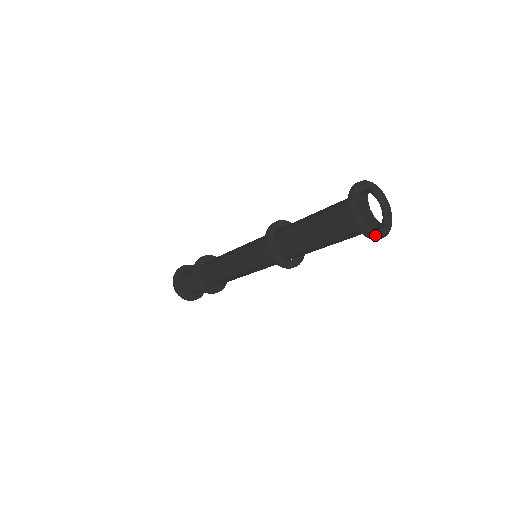
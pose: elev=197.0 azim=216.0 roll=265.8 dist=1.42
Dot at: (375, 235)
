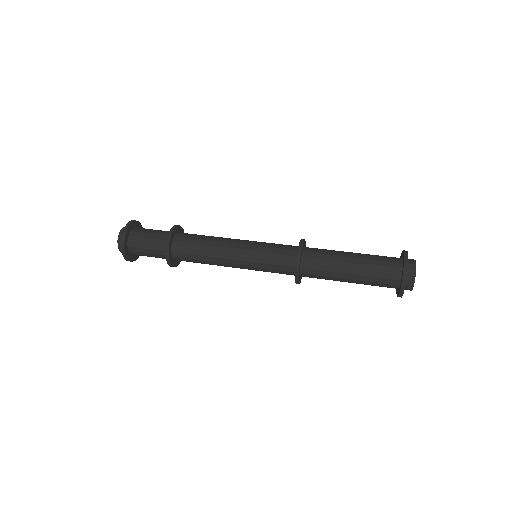
Dot at: occluded
